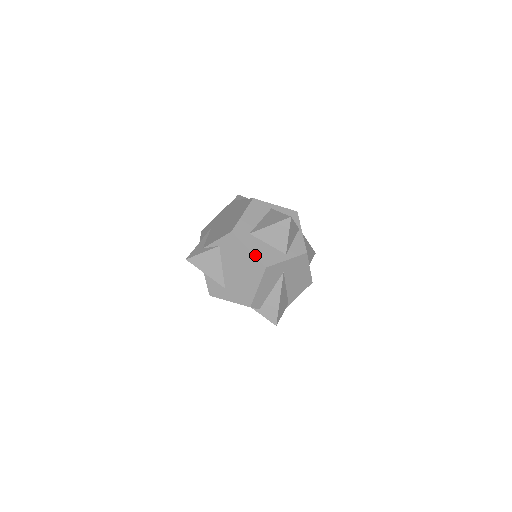
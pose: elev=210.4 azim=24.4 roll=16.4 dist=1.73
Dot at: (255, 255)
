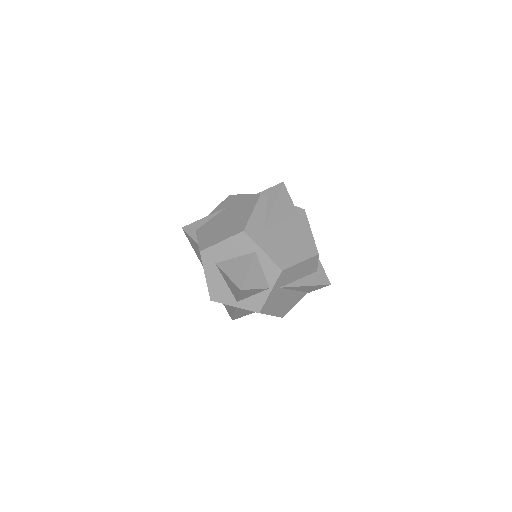
Dot at: (208, 285)
